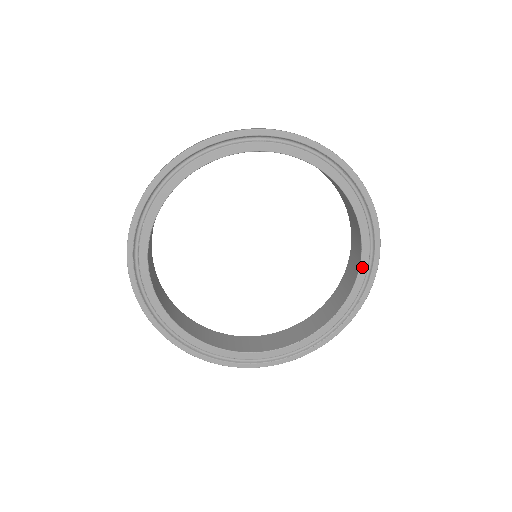
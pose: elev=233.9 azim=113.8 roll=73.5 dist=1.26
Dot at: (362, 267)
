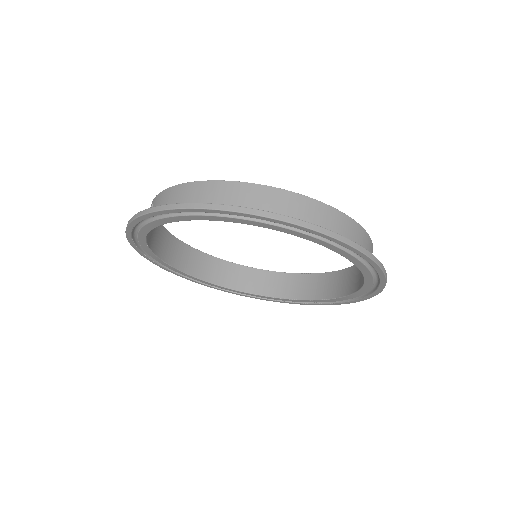
Dot at: (358, 293)
